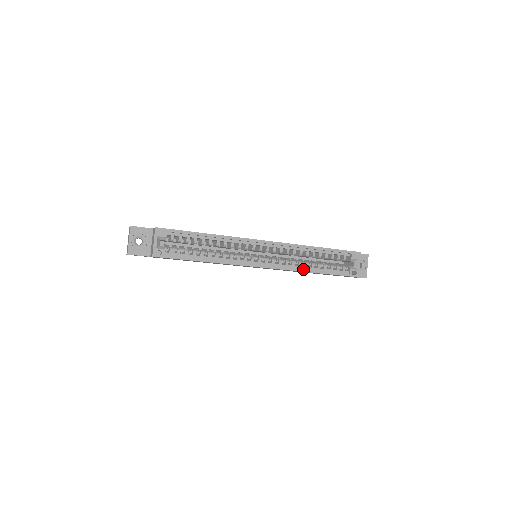
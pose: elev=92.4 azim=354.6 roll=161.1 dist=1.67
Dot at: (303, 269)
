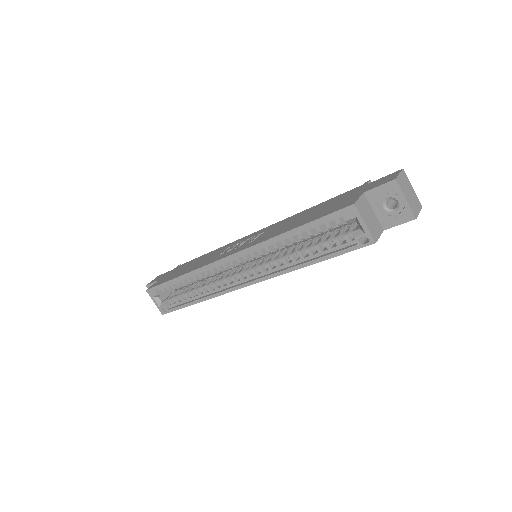
Dot at: (288, 268)
